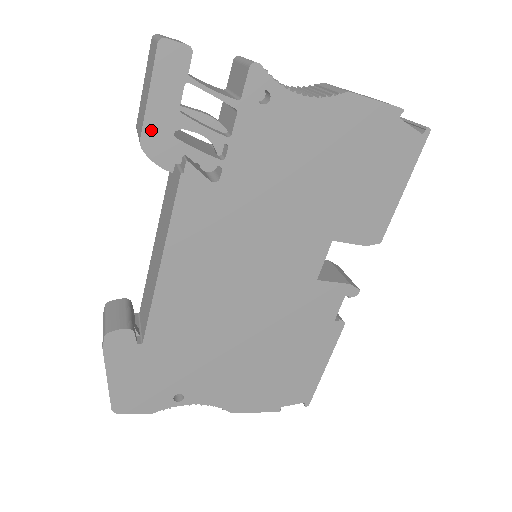
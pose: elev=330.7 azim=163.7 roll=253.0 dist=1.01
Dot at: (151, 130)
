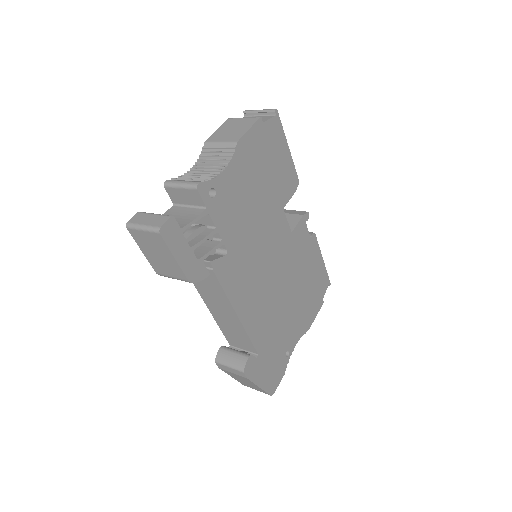
Dot at: (188, 271)
